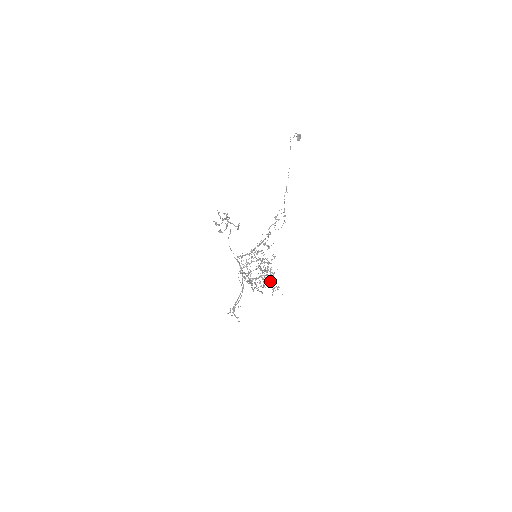
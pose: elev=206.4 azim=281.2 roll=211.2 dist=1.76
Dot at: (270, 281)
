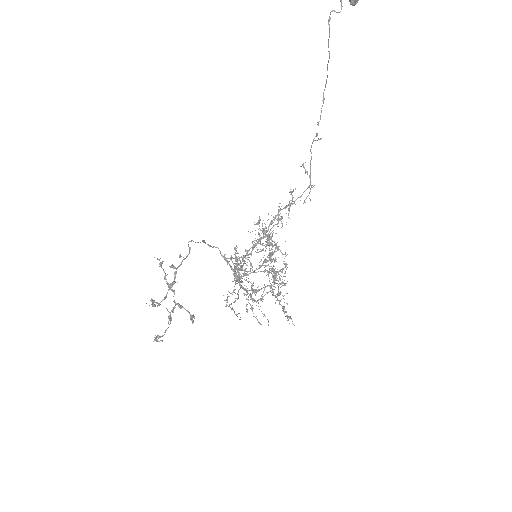
Dot at: occluded
